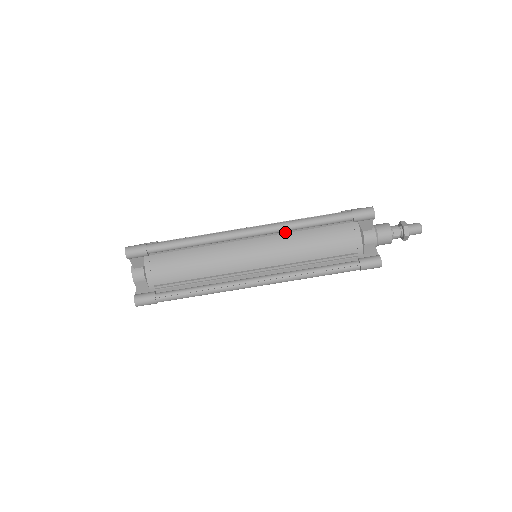
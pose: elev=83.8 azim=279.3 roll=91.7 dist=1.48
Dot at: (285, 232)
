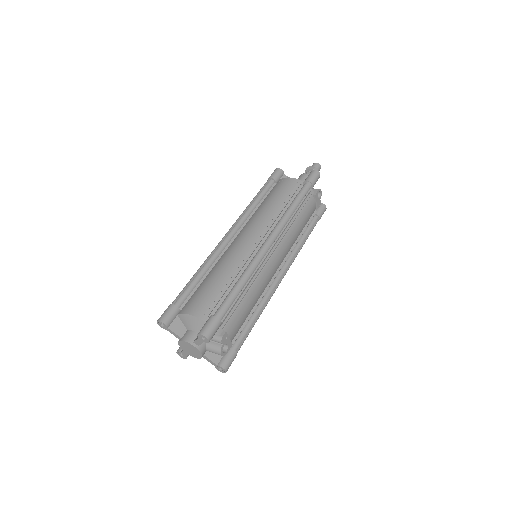
Dot at: (249, 218)
